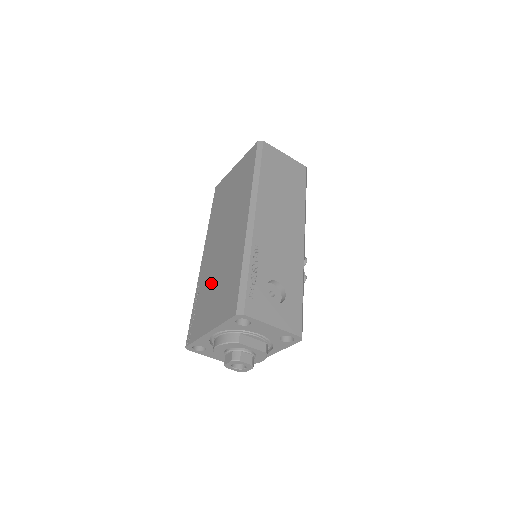
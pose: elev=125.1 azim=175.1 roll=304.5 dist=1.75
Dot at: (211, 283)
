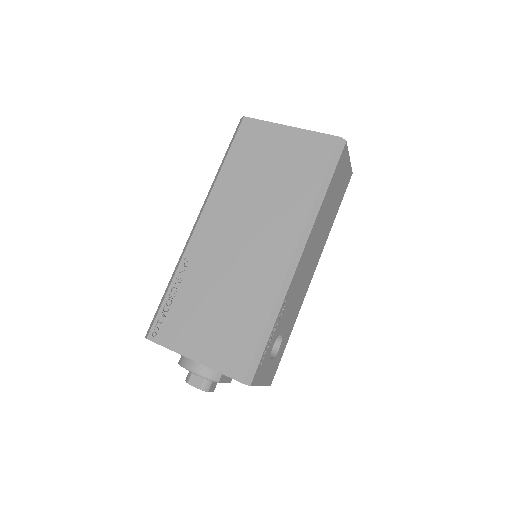
Dot at: (208, 290)
